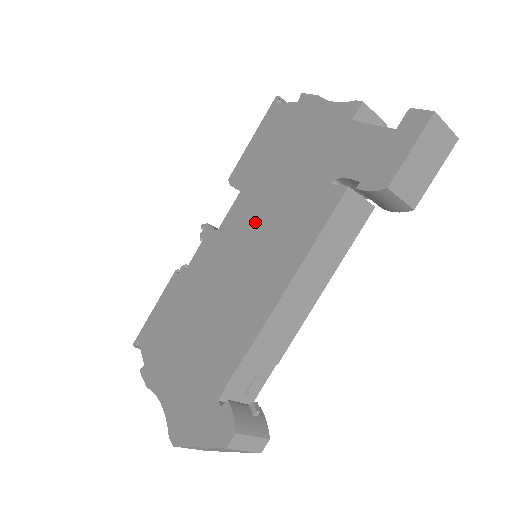
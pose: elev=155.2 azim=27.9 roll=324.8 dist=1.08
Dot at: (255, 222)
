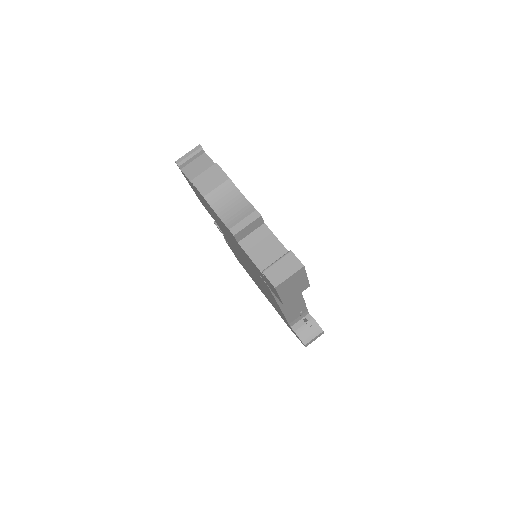
Dot at: occluded
